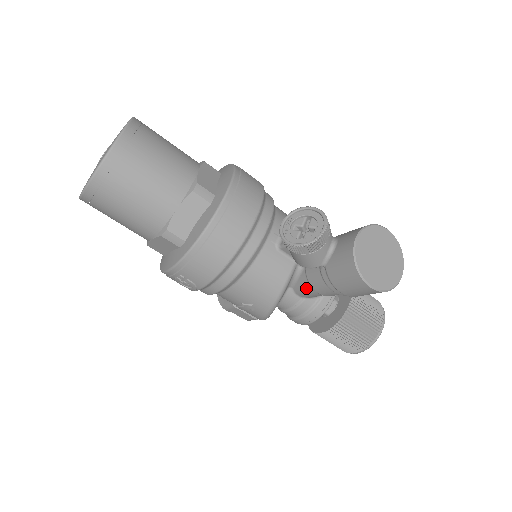
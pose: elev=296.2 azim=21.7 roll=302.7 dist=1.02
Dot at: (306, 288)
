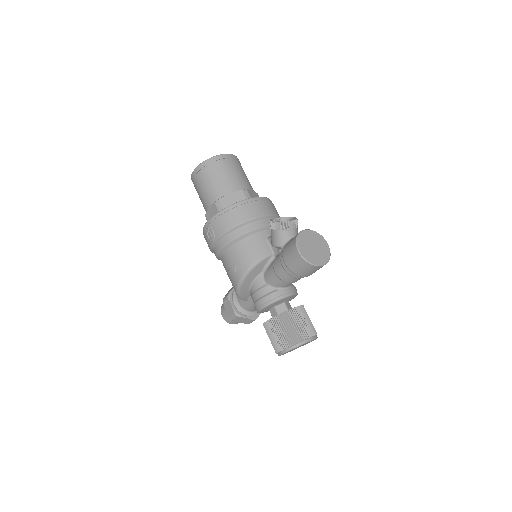
Dot at: (271, 271)
